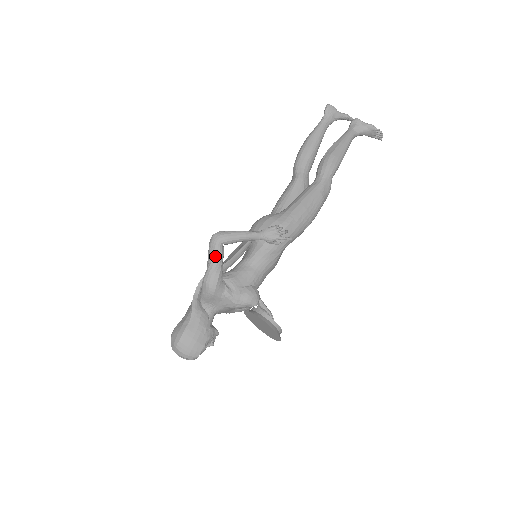
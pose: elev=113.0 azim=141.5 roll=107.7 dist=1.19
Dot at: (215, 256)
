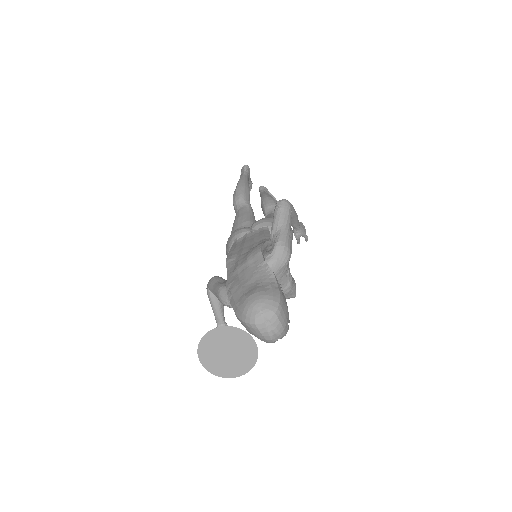
Dot at: (289, 221)
